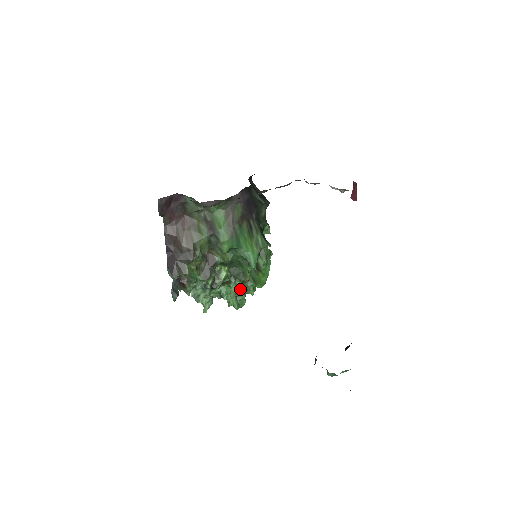
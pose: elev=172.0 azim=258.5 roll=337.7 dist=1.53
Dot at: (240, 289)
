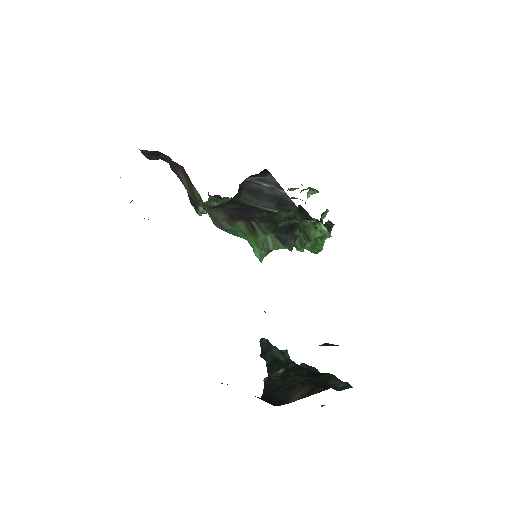
Dot at: occluded
